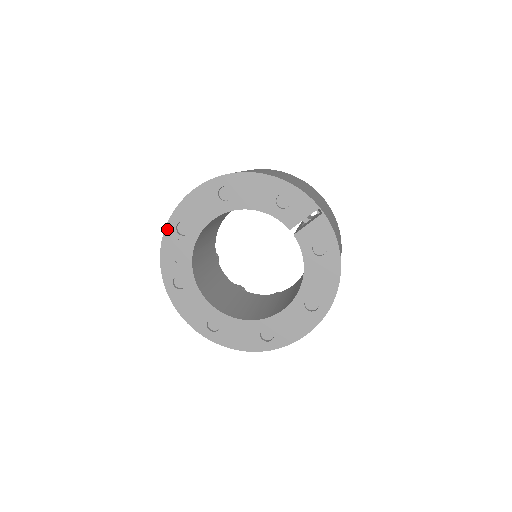
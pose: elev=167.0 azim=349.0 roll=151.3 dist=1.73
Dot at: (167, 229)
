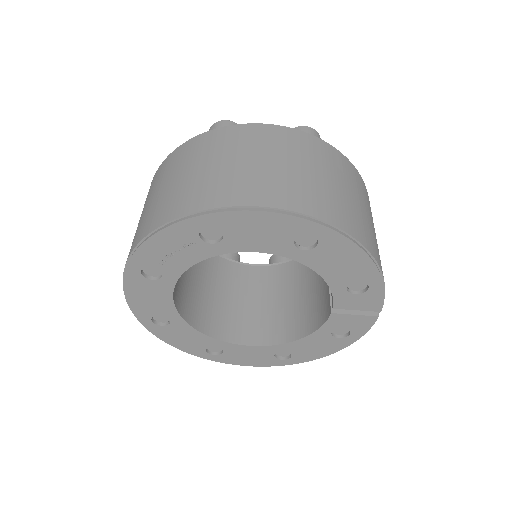
Dot at: (187, 222)
